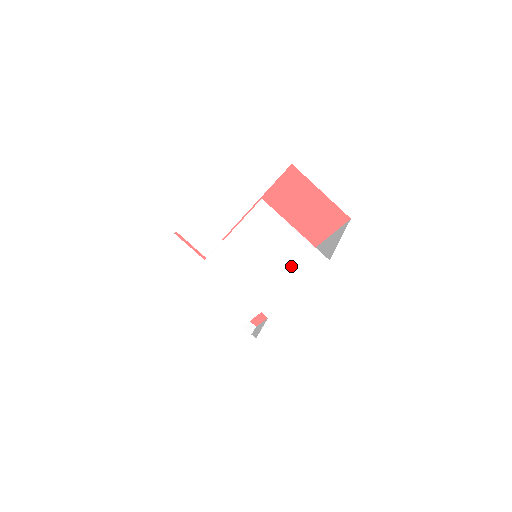
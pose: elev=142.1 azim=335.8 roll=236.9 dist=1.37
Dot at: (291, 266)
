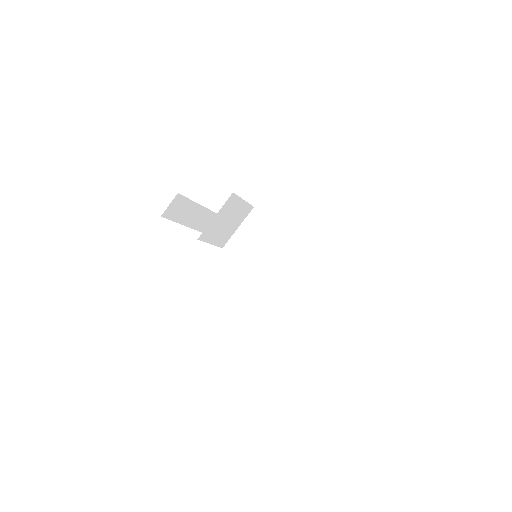
Dot at: occluded
